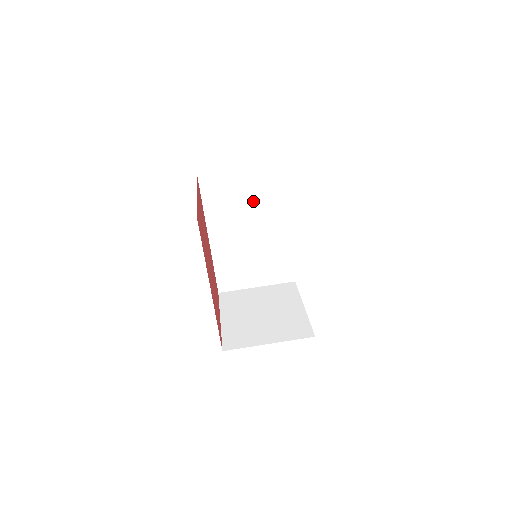
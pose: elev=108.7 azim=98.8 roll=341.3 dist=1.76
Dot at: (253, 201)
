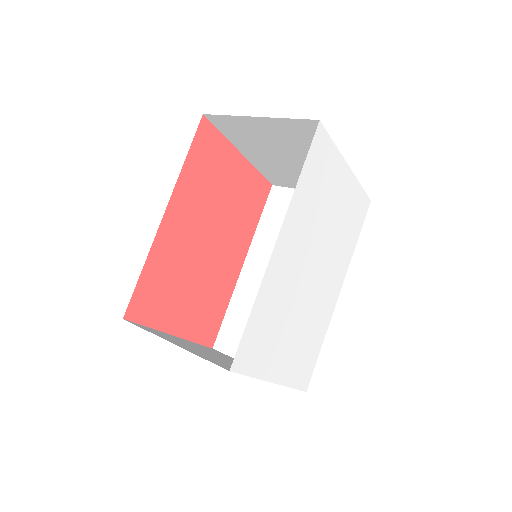
Dot at: occluded
